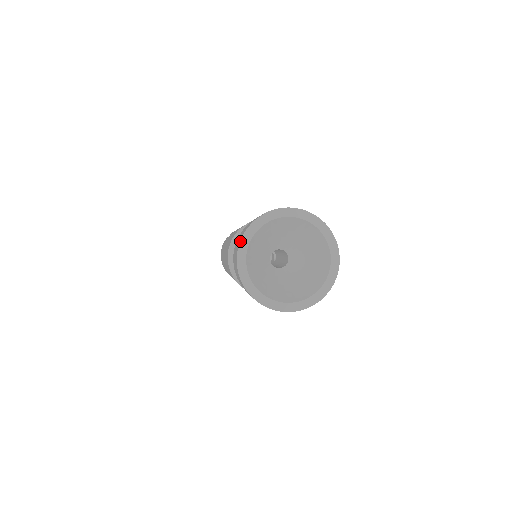
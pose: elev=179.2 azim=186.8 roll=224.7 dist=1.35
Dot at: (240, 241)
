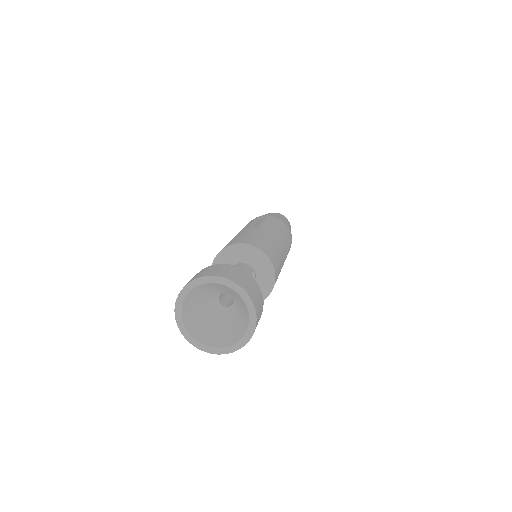
Dot at: (195, 279)
